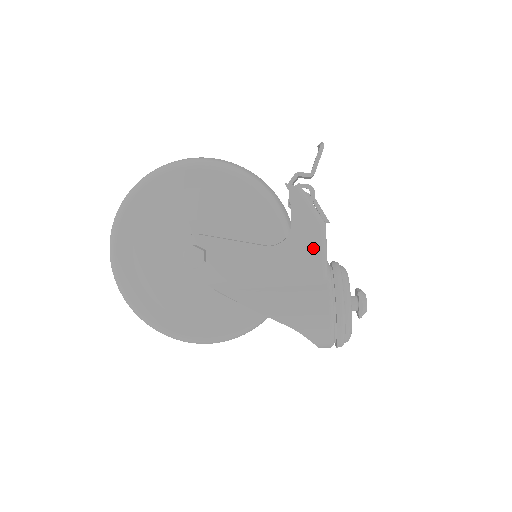
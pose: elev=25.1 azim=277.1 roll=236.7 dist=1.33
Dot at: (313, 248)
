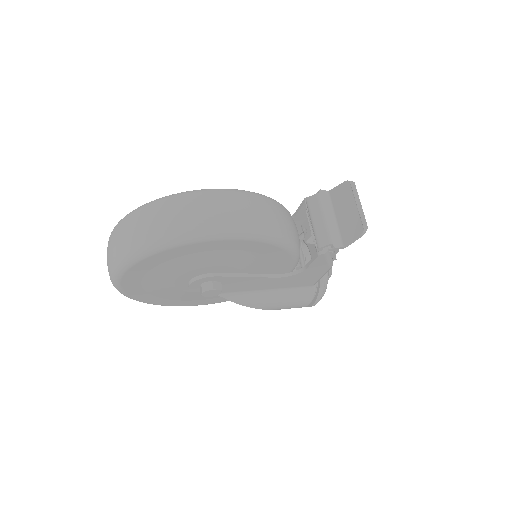
Dot at: (315, 276)
